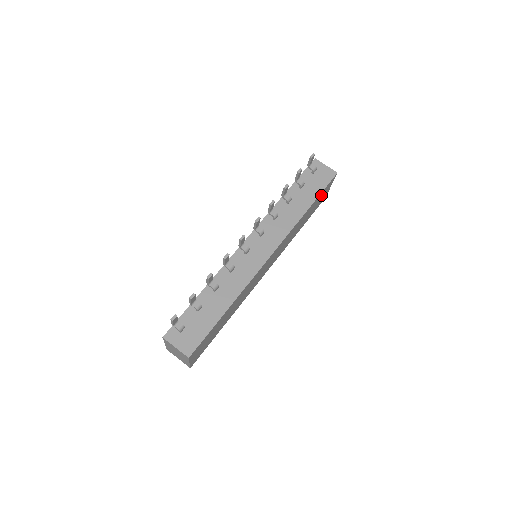
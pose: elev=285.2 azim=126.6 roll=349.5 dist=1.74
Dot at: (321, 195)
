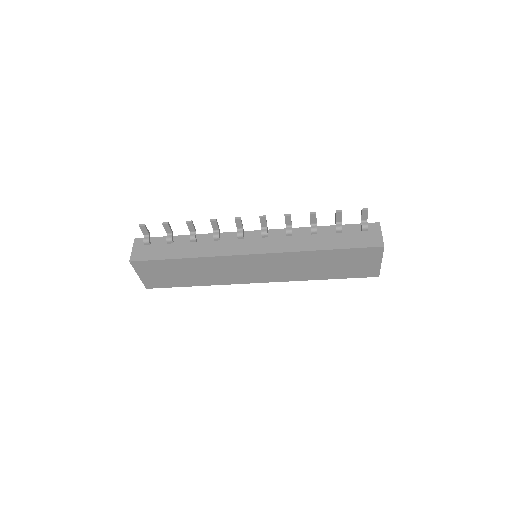
Dot at: (354, 255)
